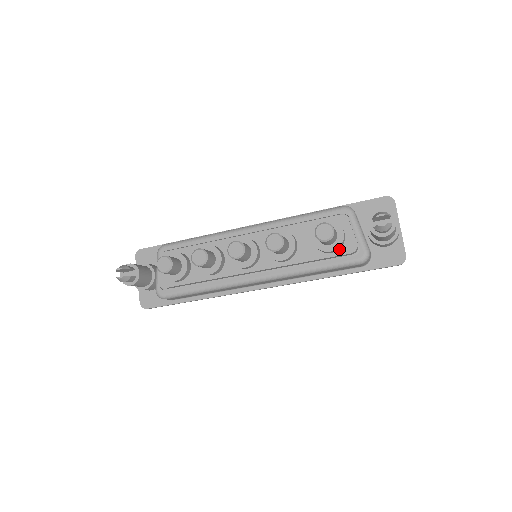
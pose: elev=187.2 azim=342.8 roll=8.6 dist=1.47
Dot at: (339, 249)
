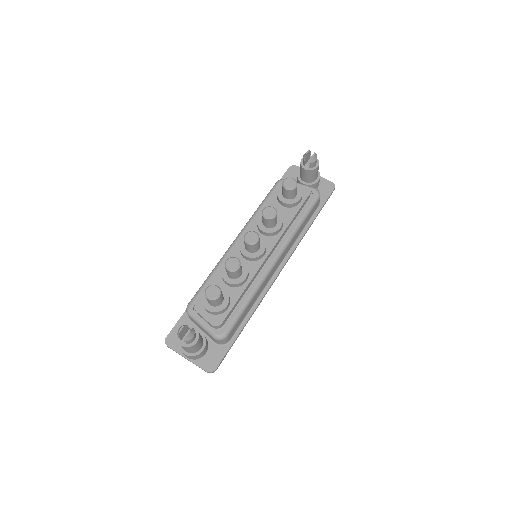
Dot at: (302, 197)
